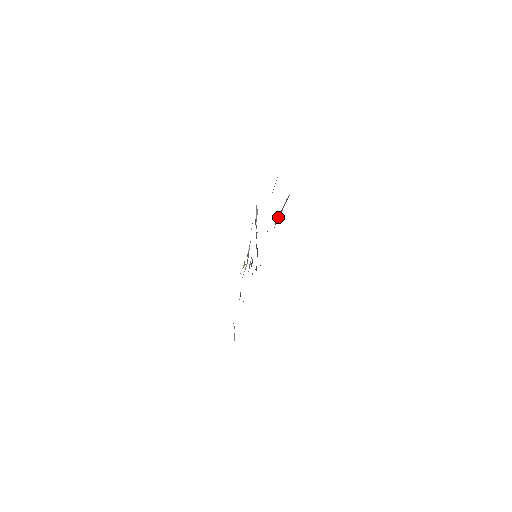
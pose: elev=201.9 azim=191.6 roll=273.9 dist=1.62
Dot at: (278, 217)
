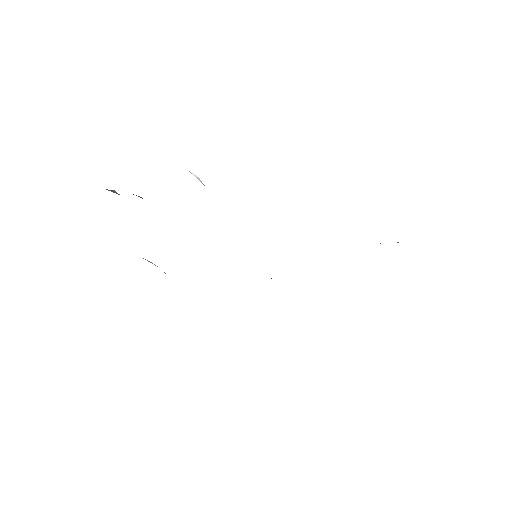
Dot at: occluded
